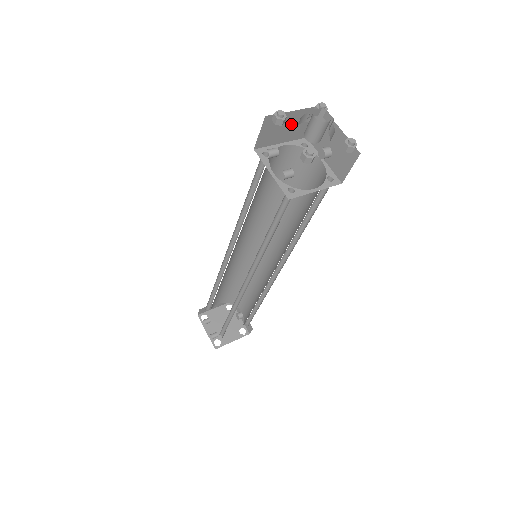
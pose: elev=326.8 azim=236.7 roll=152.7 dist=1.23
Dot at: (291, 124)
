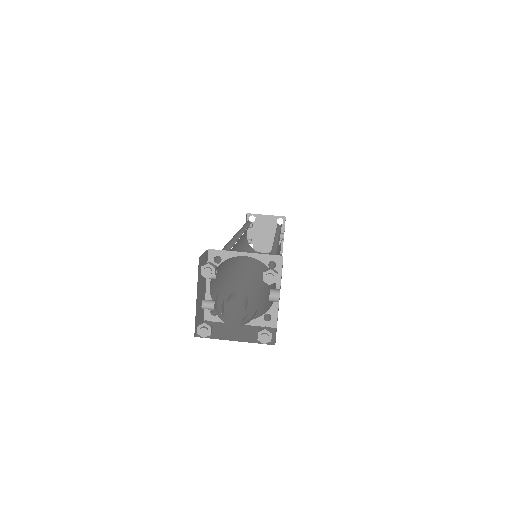
Dot at: occluded
